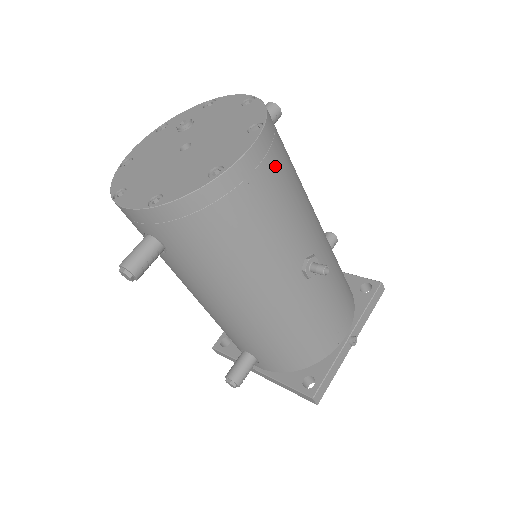
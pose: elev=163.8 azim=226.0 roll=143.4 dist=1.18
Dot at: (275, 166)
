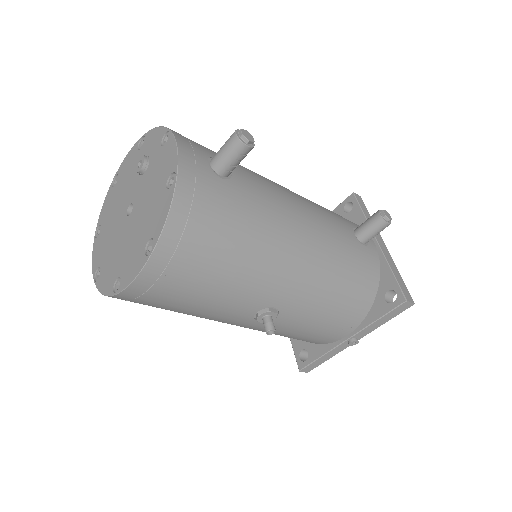
Dot at: (181, 275)
